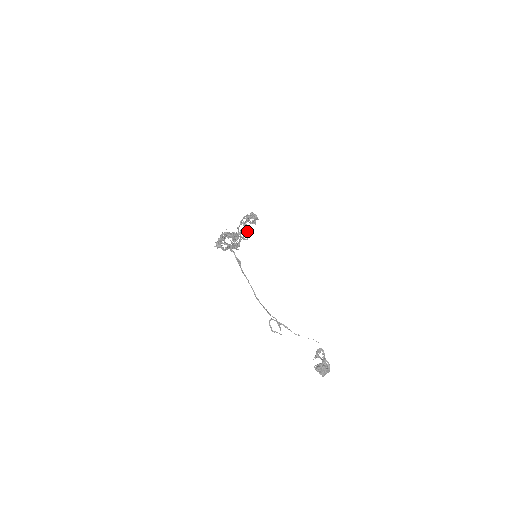
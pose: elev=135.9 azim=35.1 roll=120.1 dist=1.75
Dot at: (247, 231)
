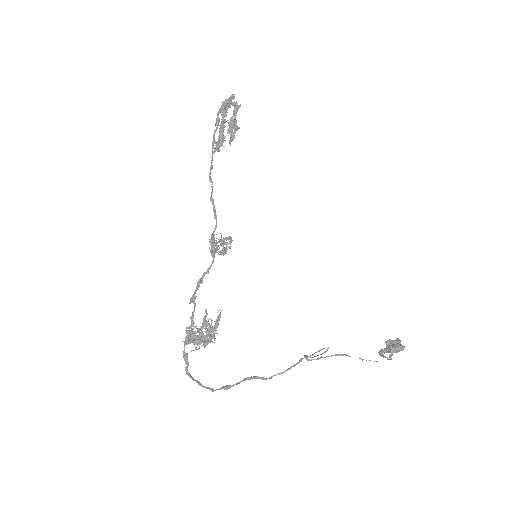
Dot at: (223, 240)
